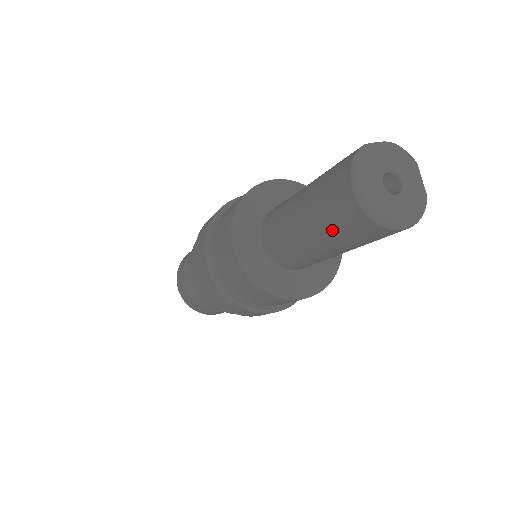
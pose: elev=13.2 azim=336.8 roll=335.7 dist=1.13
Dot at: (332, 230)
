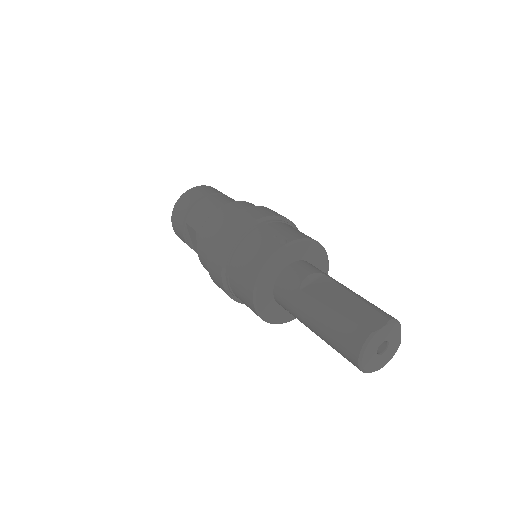
Dot at: occluded
